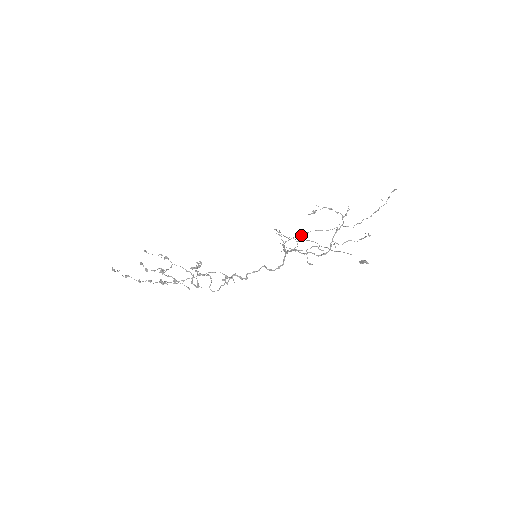
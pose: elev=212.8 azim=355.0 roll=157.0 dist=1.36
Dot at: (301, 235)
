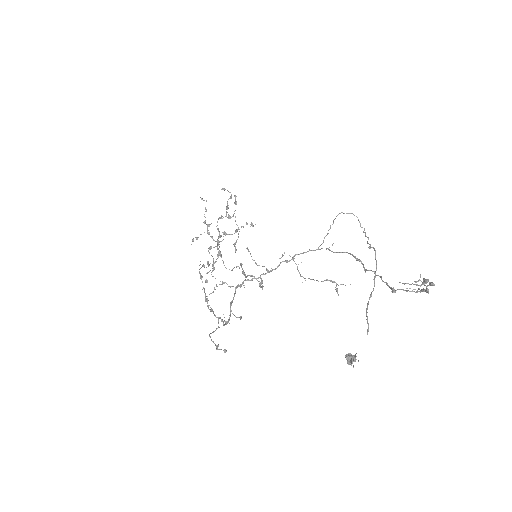
Dot at: (331, 251)
